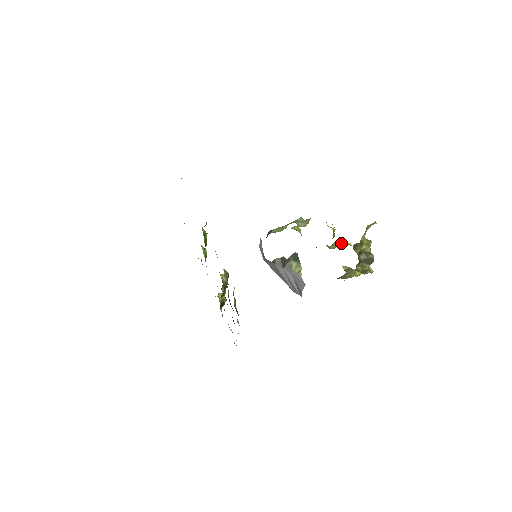
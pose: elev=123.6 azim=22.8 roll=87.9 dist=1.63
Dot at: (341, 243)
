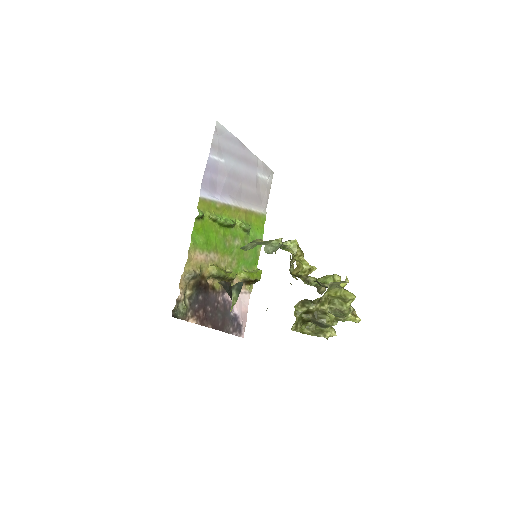
Dot at: (324, 282)
